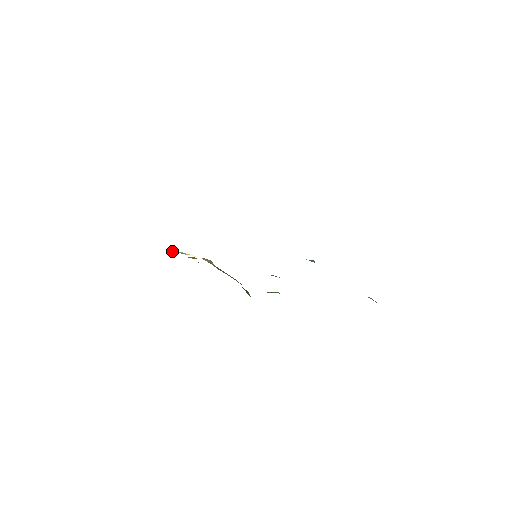
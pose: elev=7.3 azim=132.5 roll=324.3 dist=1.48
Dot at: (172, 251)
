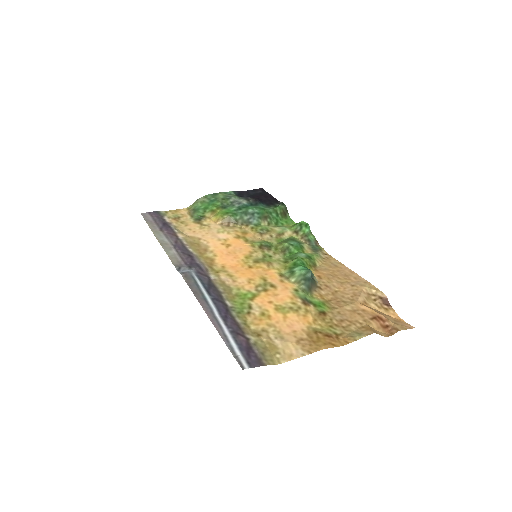
Dot at: (191, 214)
